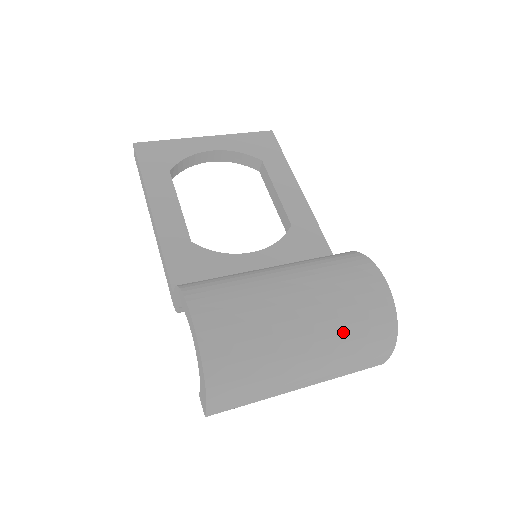
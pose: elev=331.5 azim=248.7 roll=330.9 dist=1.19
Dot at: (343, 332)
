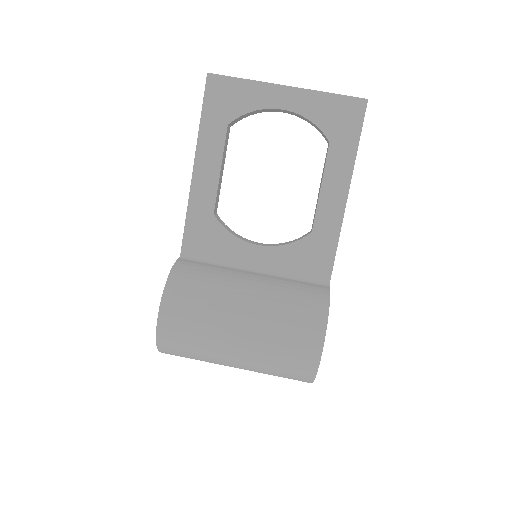
Dot at: (265, 367)
